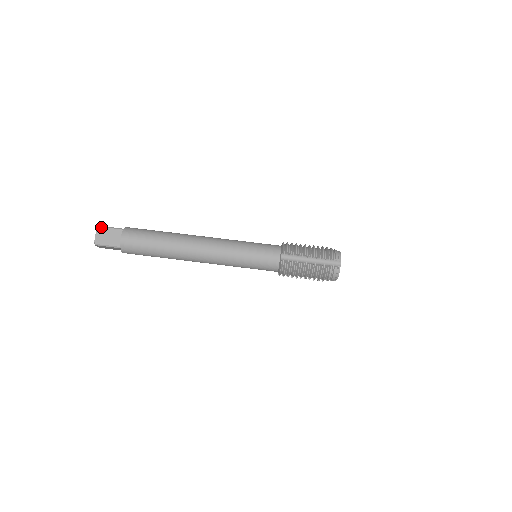
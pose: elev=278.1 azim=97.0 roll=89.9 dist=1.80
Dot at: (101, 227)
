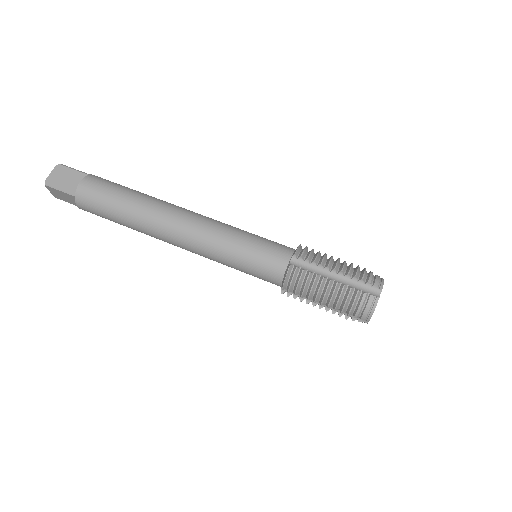
Dot at: (62, 165)
